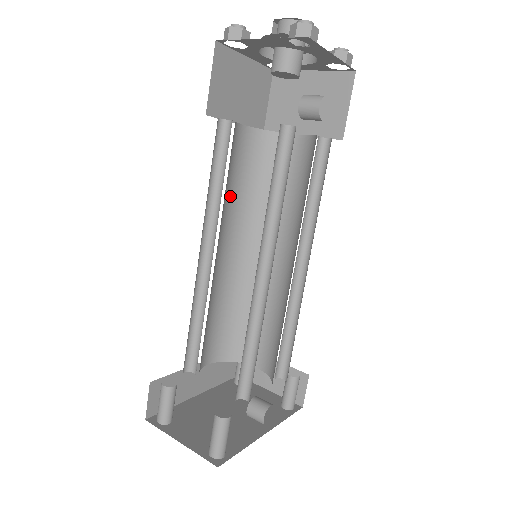
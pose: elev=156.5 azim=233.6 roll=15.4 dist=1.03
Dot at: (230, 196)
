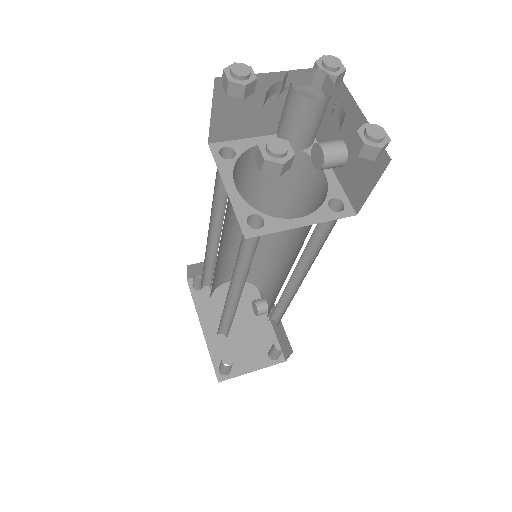
Dot at: occluded
